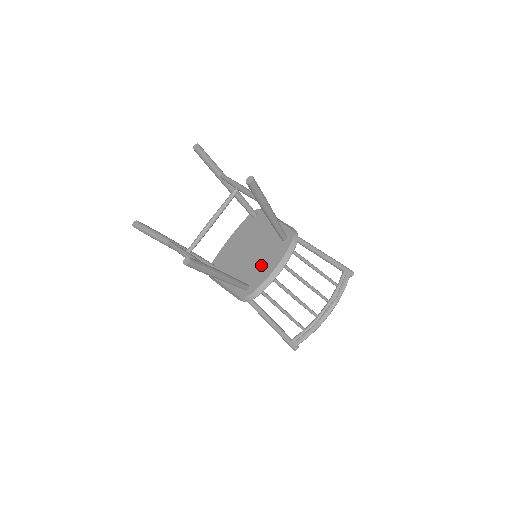
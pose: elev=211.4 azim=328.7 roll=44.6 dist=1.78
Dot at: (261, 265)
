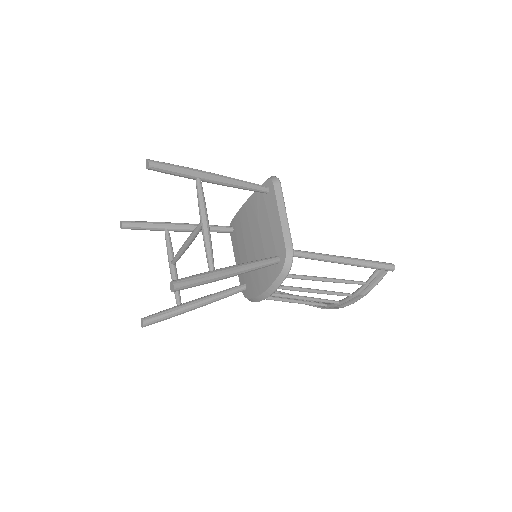
Dot at: (256, 275)
